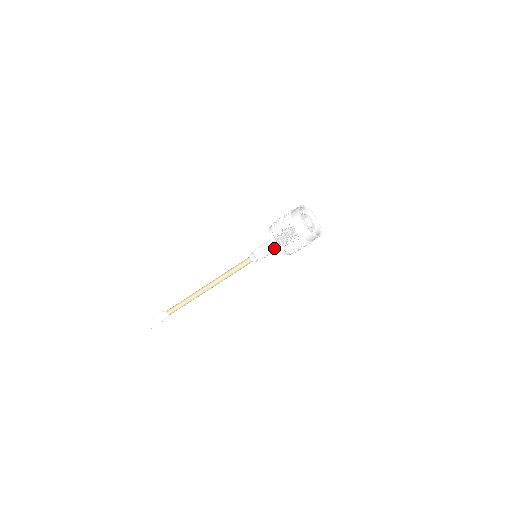
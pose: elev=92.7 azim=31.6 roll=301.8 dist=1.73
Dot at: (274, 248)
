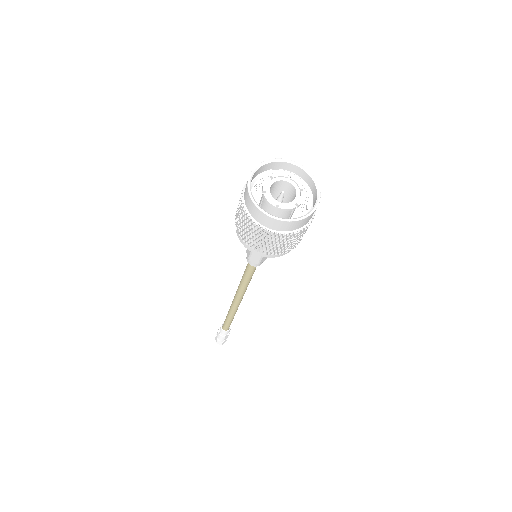
Dot at: occluded
